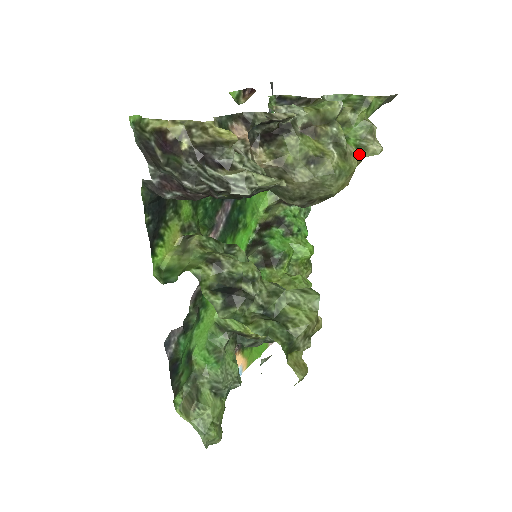
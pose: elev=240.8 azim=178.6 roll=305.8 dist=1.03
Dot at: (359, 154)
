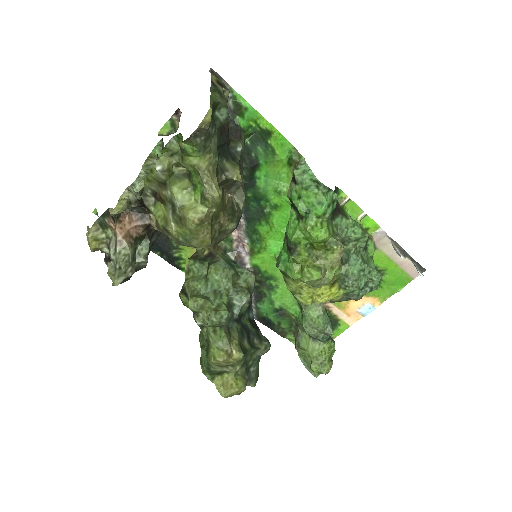
Dot at: (193, 213)
